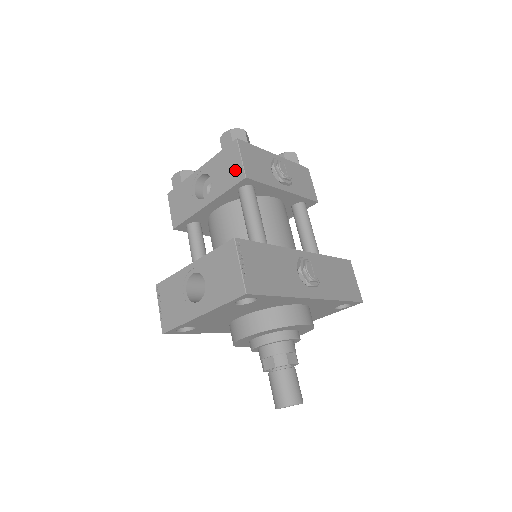
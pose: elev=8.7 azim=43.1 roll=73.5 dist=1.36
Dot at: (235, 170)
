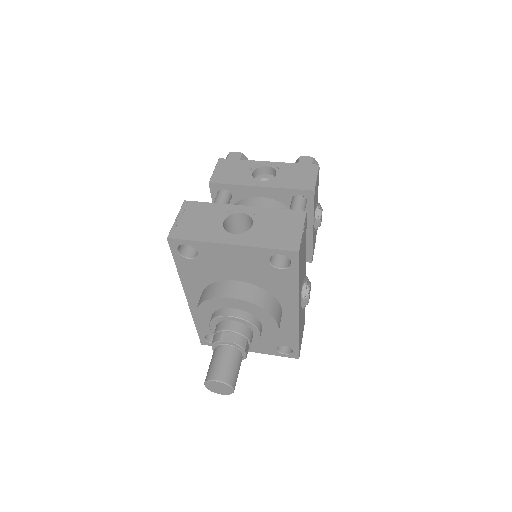
Dot at: (306, 181)
